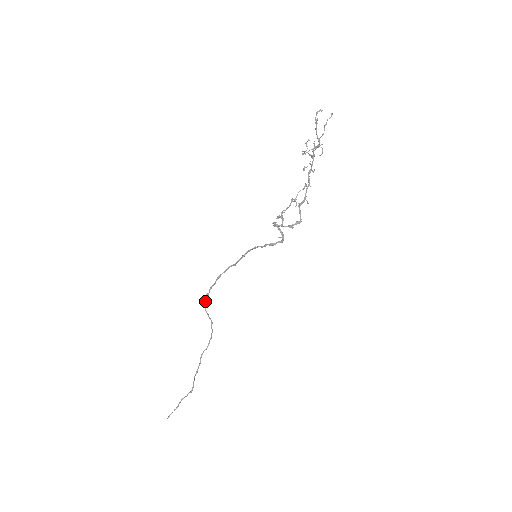
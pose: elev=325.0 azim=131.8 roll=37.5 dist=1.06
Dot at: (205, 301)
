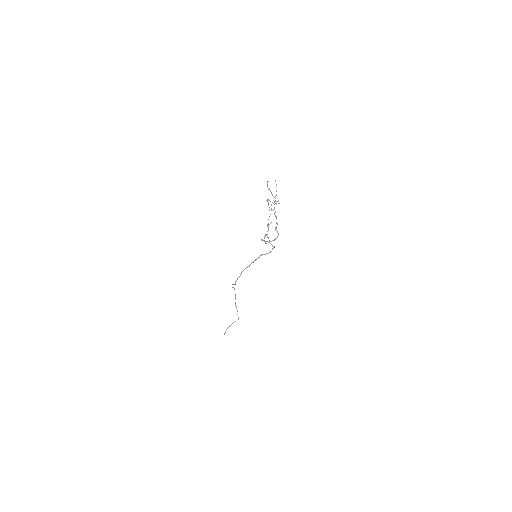
Dot at: occluded
